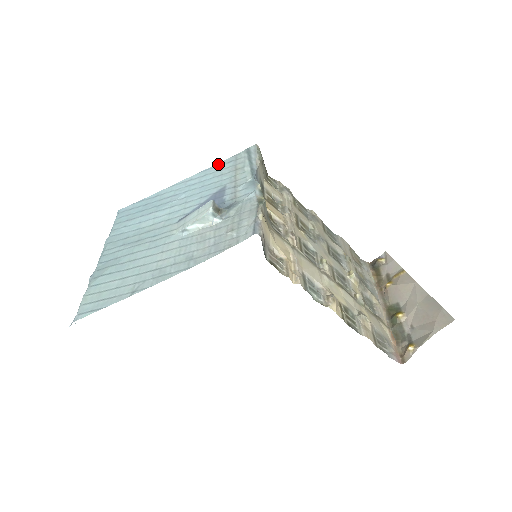
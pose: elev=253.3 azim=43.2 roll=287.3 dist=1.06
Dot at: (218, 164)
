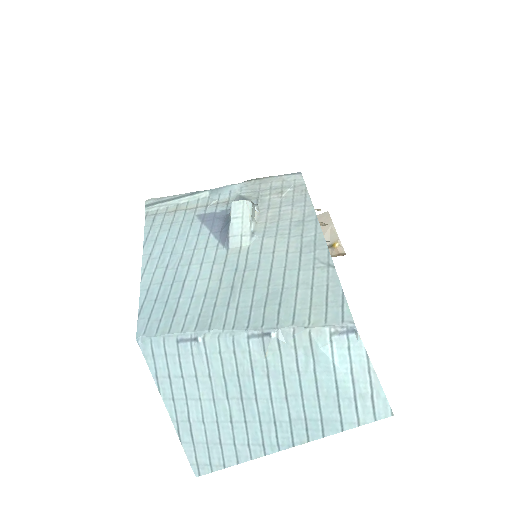
Dot at: (146, 231)
